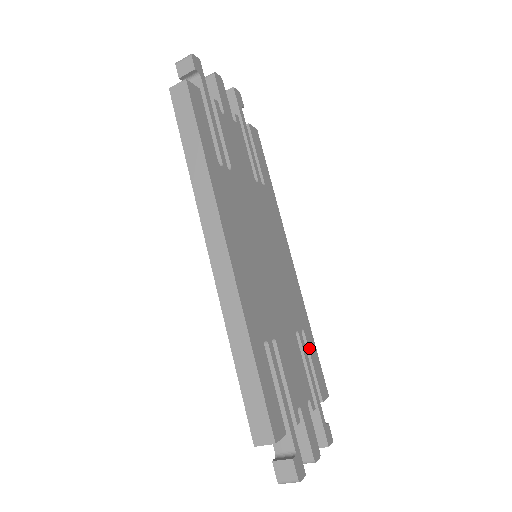
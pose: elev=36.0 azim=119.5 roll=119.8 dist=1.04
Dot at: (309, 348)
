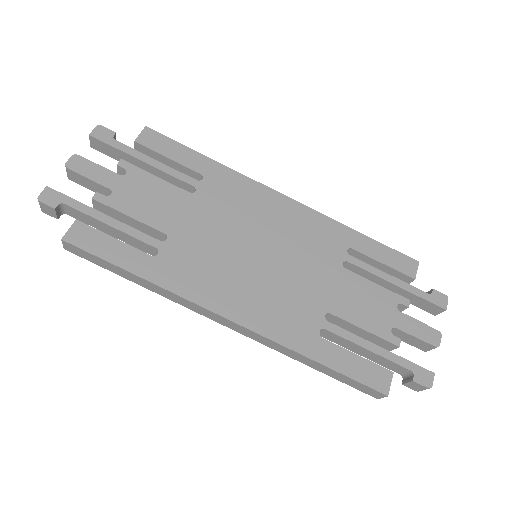
Dot at: (367, 254)
